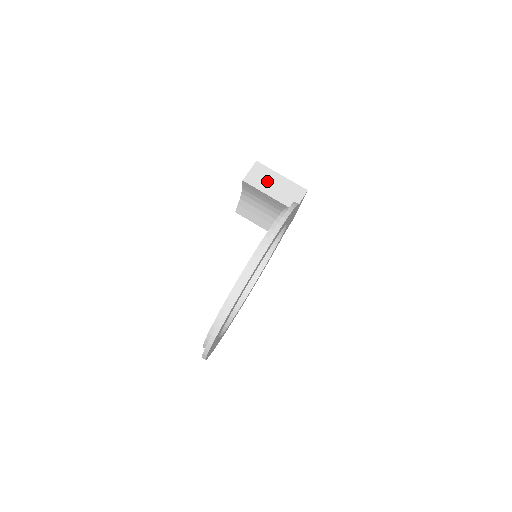
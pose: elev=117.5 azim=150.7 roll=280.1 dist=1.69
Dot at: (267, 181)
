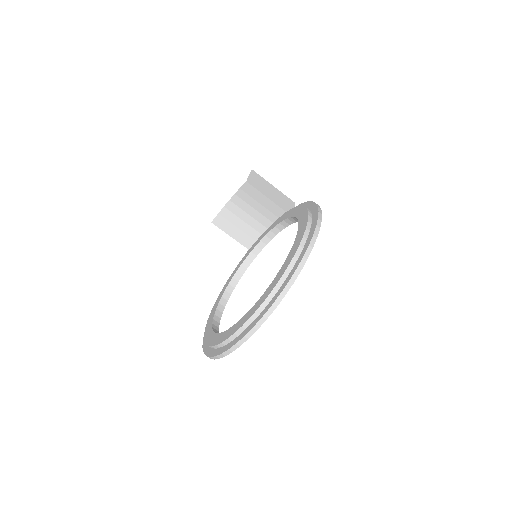
Dot at: (265, 187)
